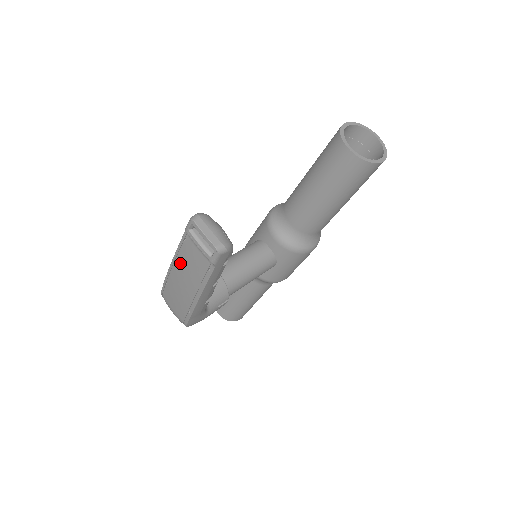
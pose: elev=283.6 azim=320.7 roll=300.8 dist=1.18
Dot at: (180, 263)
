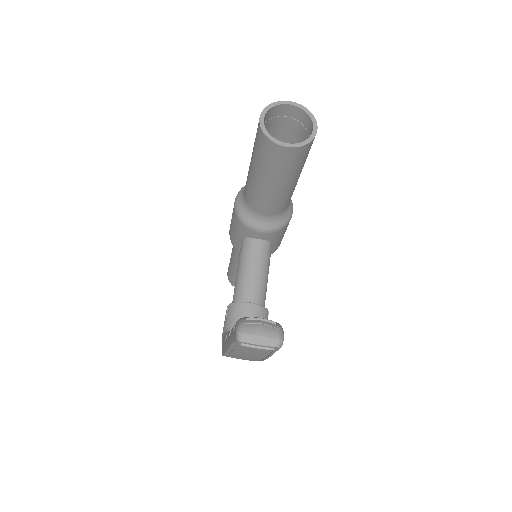
Dot at: (238, 351)
